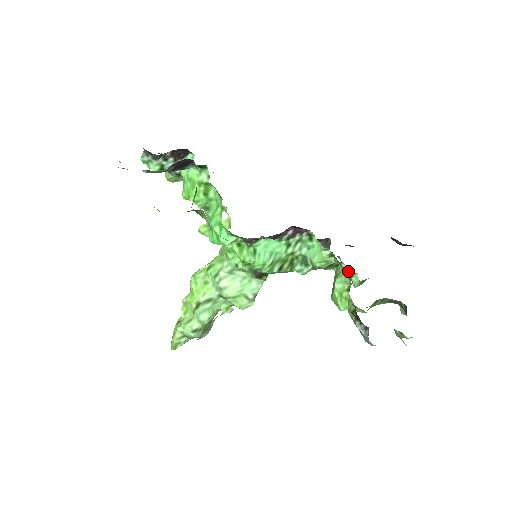
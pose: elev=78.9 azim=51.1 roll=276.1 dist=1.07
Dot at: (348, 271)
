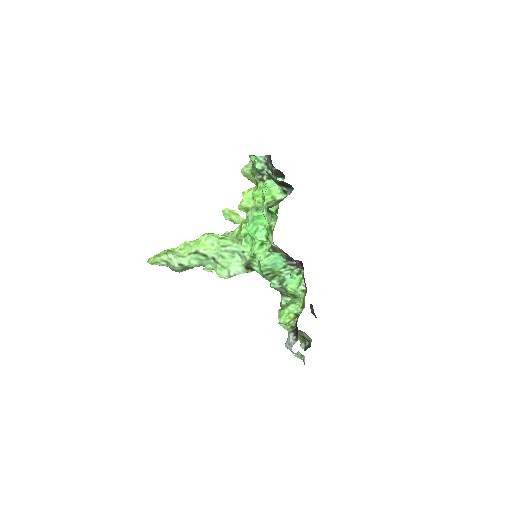
Dot at: occluded
